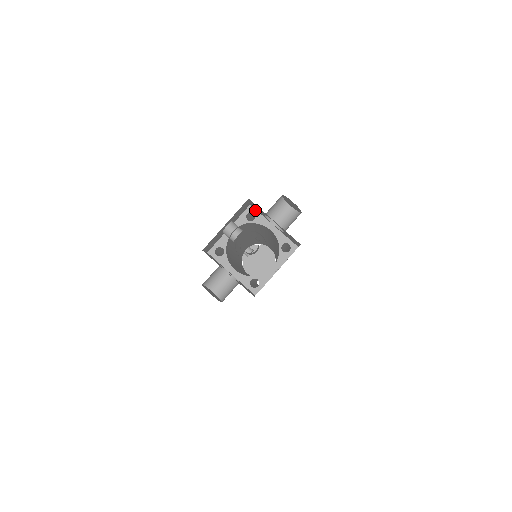
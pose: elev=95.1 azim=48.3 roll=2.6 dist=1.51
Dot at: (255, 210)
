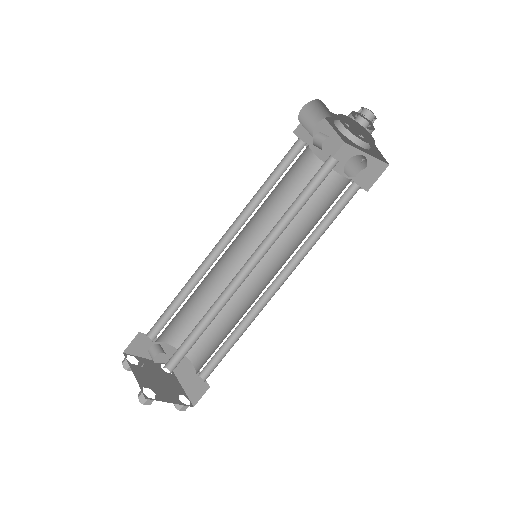
Dot at: occluded
